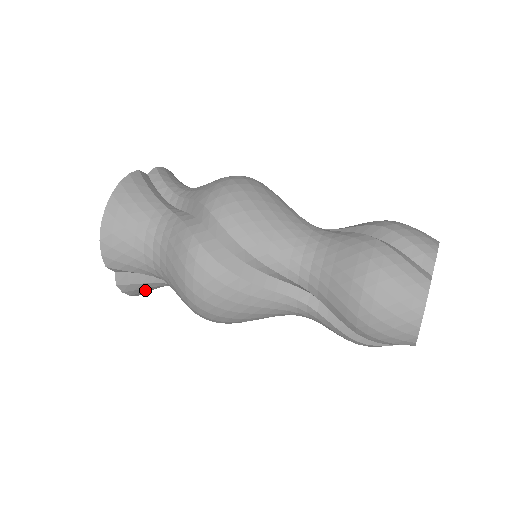
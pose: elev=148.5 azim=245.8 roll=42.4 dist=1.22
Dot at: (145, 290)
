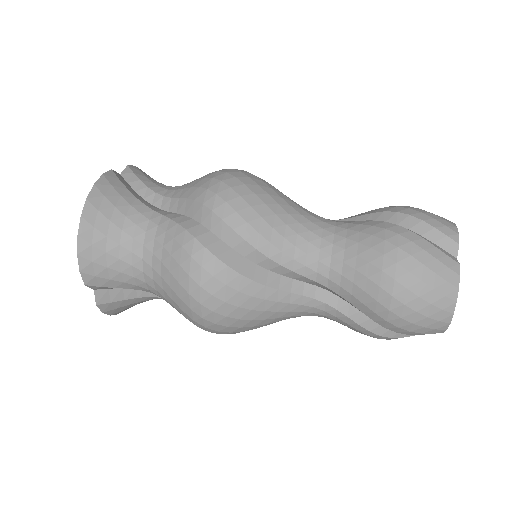
Dot at: (127, 307)
